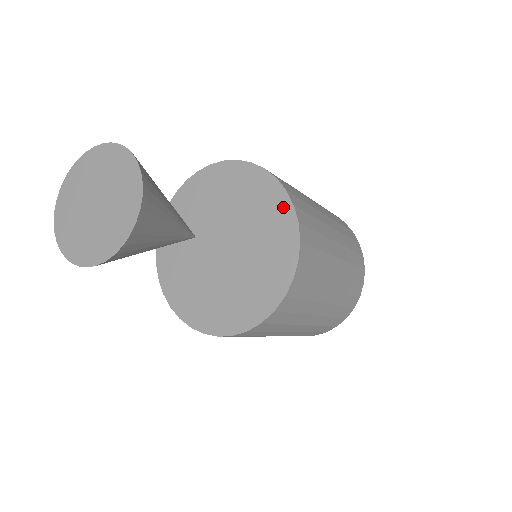
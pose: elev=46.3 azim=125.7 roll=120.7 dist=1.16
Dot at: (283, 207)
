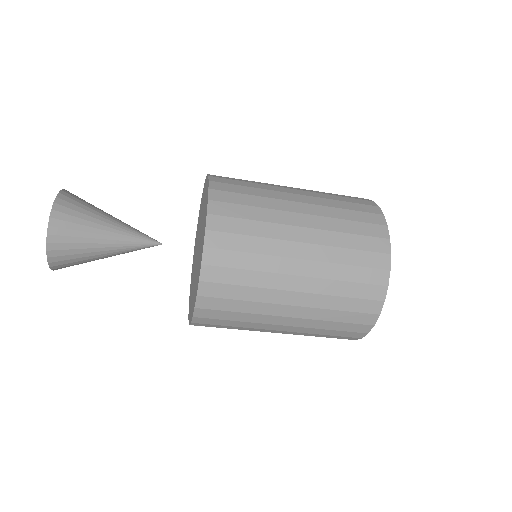
Dot at: (207, 195)
